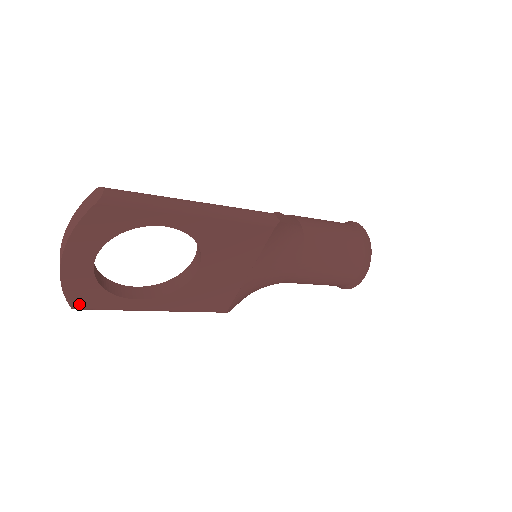
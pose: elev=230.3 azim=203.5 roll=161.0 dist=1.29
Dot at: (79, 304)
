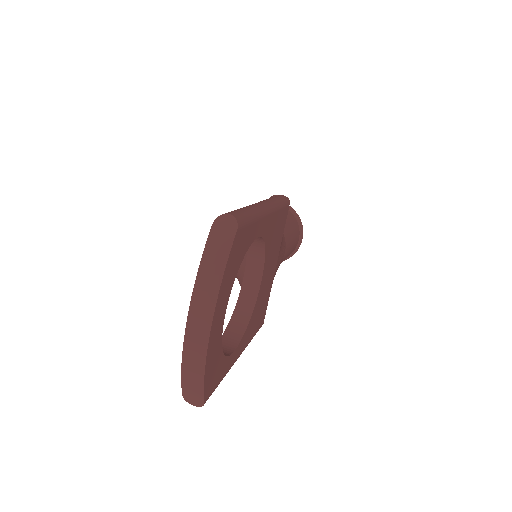
Dot at: (208, 393)
